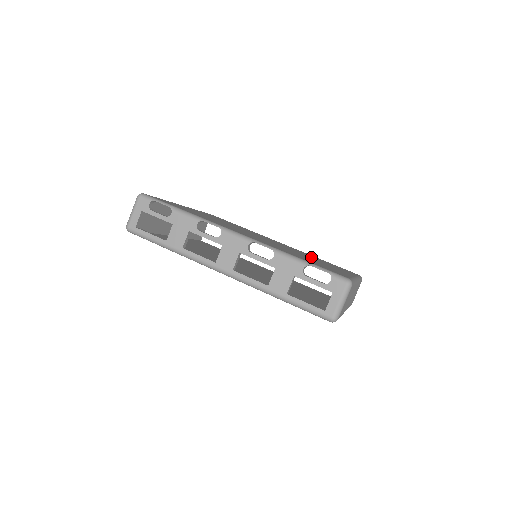
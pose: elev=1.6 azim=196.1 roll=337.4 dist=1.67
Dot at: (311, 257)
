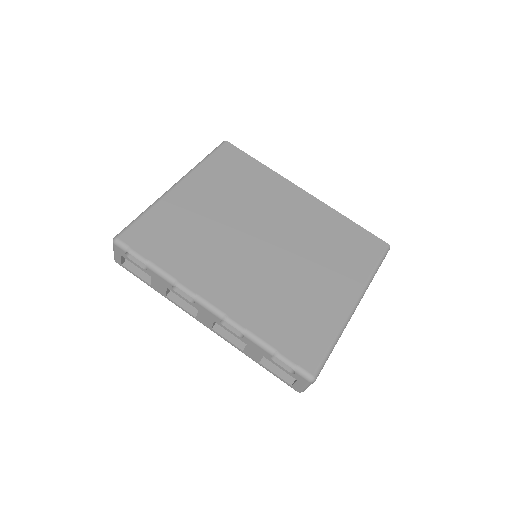
Dot at: (319, 252)
